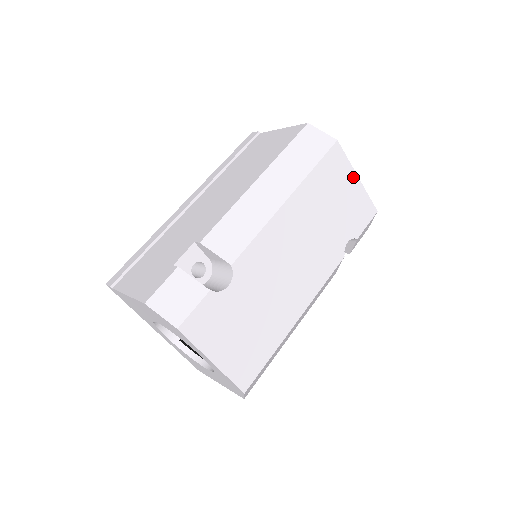
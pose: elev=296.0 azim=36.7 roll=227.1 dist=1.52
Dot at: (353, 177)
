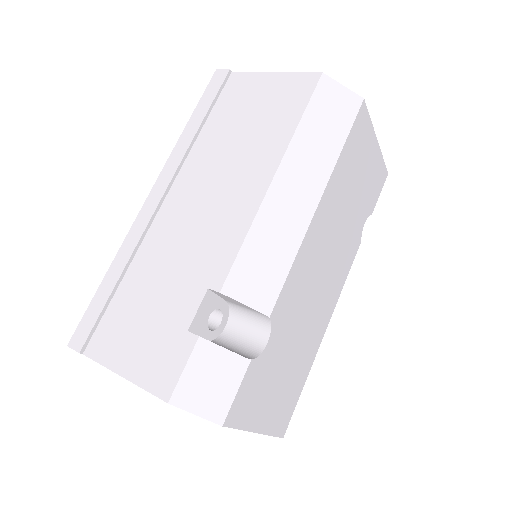
Dot at: (373, 142)
